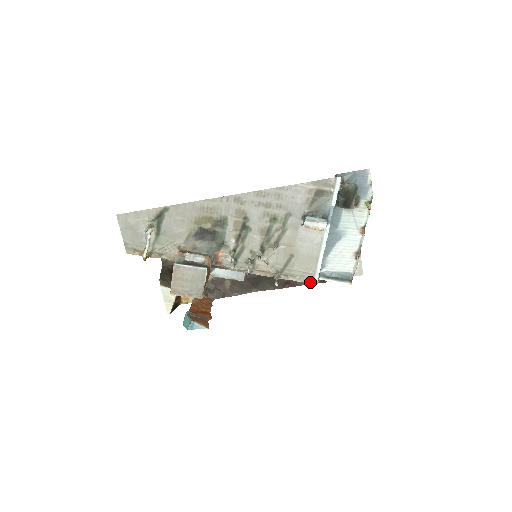
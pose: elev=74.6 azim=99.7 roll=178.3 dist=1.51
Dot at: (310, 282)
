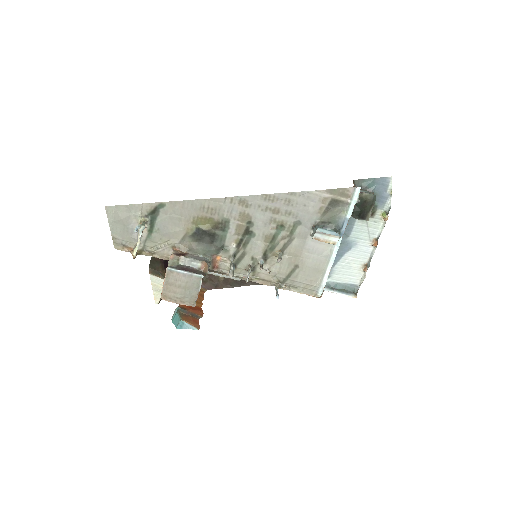
Dot at: (313, 295)
